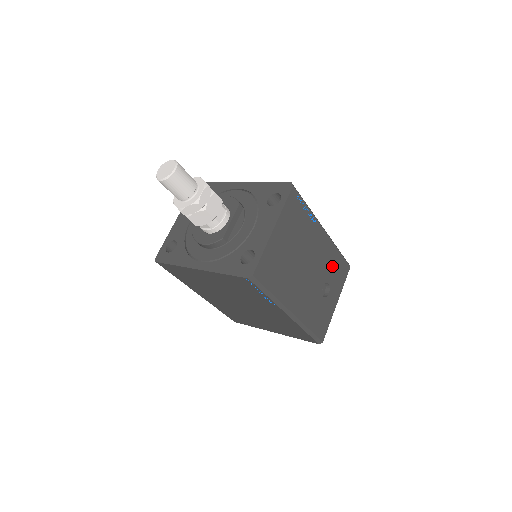
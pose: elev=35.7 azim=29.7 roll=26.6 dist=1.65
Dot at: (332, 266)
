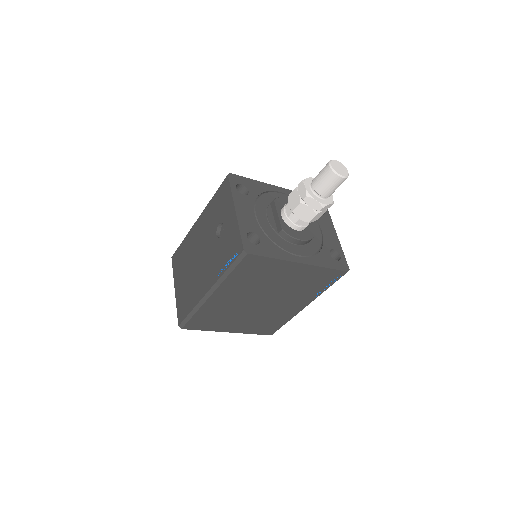
Dot at: occluded
